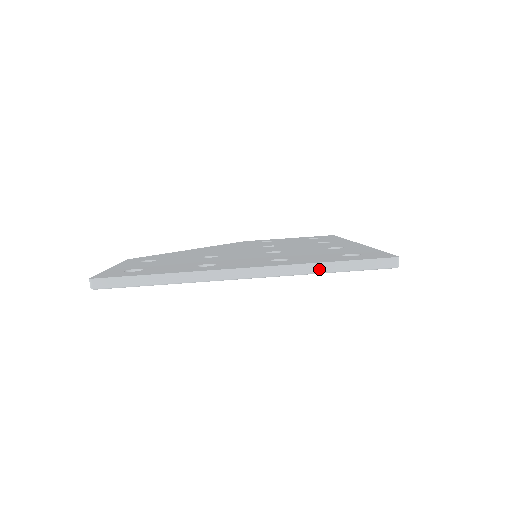
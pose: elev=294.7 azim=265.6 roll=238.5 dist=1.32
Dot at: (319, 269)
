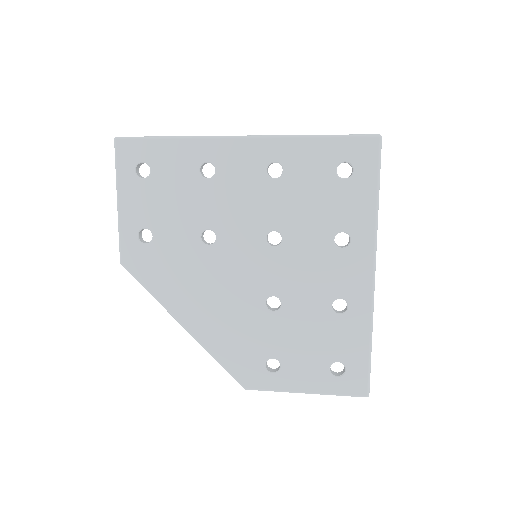
Dot at: (307, 135)
